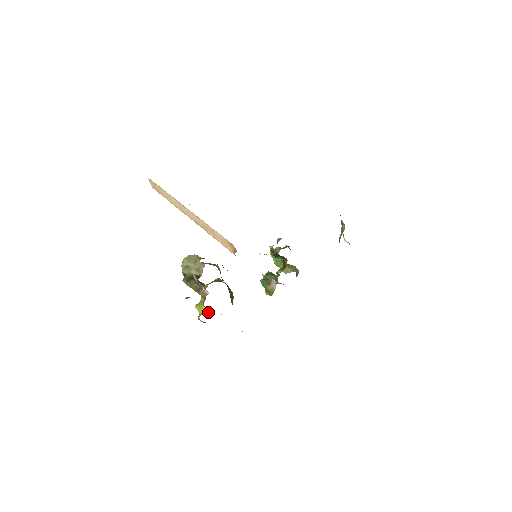
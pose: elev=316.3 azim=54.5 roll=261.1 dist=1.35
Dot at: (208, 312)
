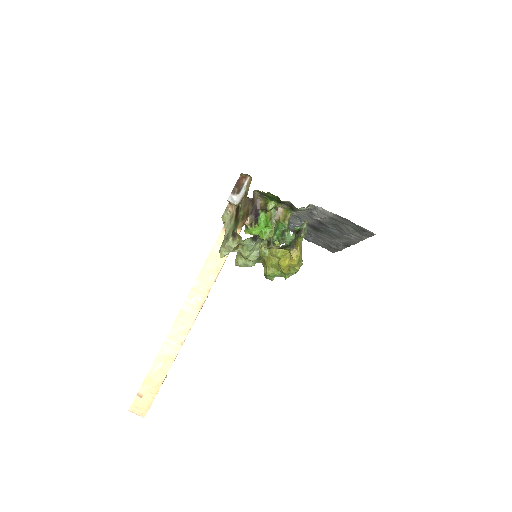
Dot at: (289, 251)
